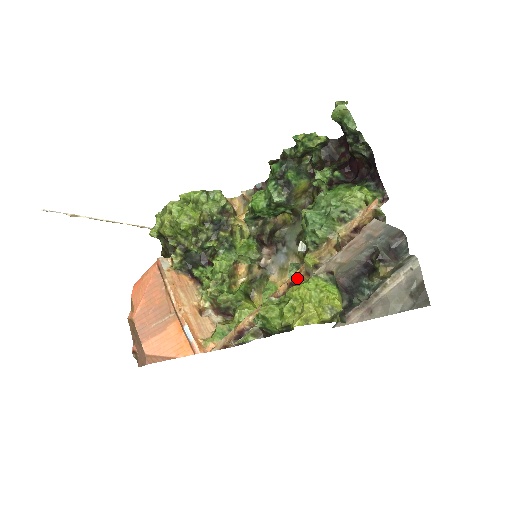
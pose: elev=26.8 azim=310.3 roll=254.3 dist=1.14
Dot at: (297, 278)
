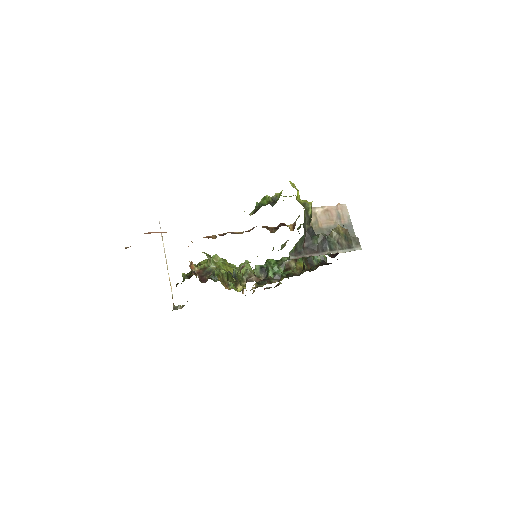
Dot at: (286, 225)
